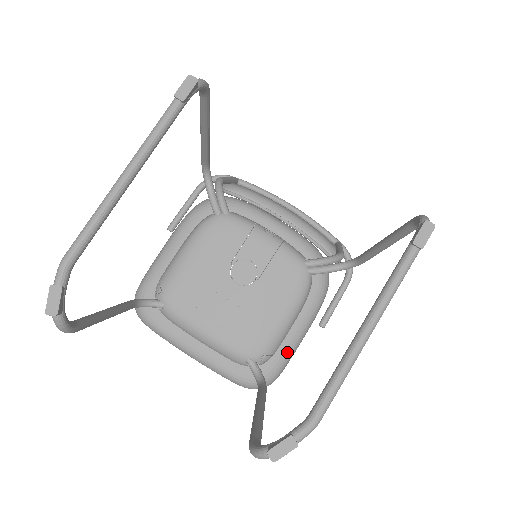
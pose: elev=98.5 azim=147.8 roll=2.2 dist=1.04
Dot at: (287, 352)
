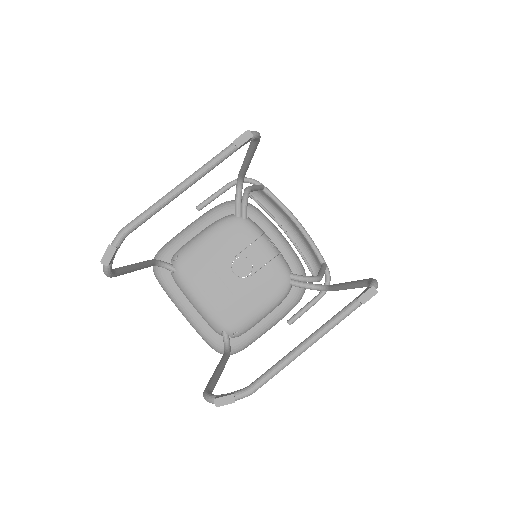
Dot at: (254, 335)
